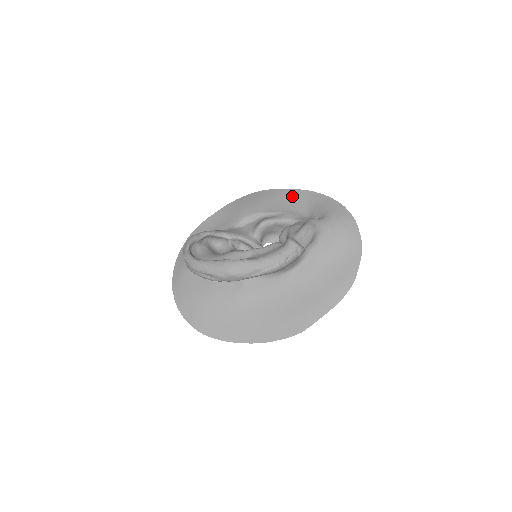
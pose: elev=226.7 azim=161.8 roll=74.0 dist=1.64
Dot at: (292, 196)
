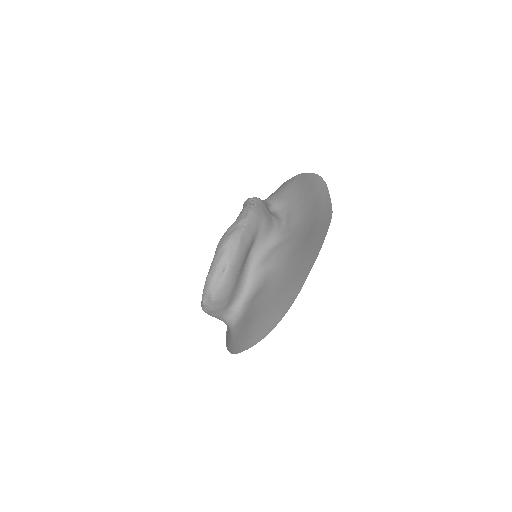
Dot at: occluded
